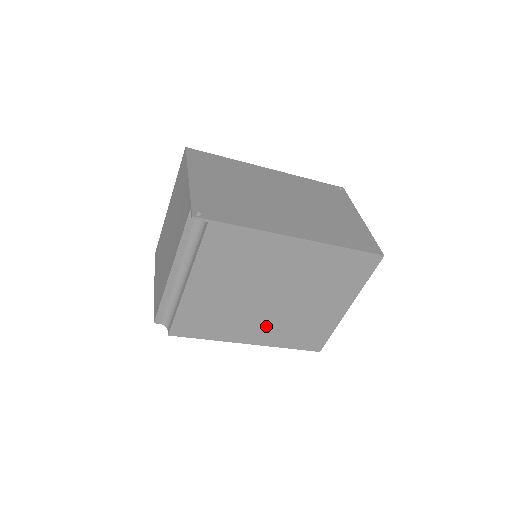
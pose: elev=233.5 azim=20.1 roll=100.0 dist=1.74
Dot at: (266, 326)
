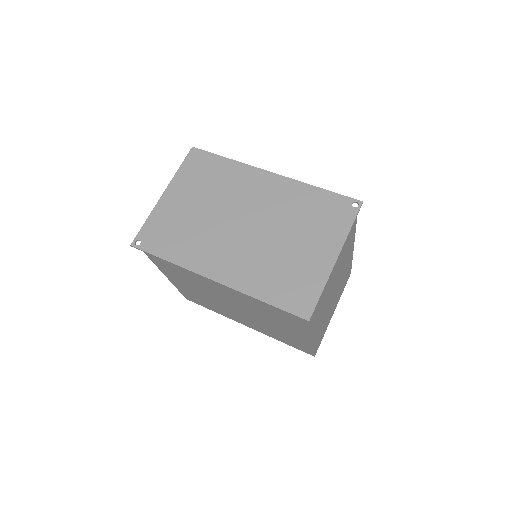
Dot at: (249, 322)
